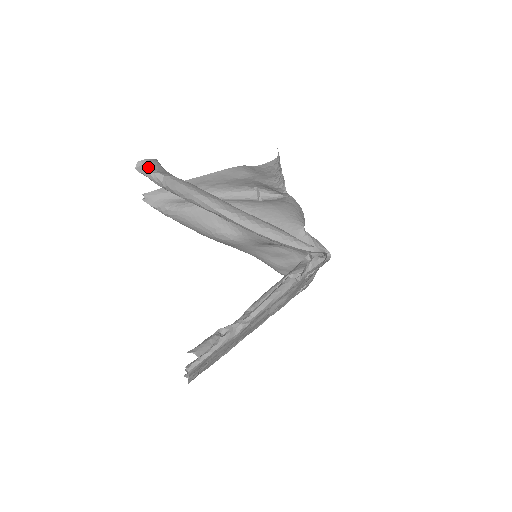
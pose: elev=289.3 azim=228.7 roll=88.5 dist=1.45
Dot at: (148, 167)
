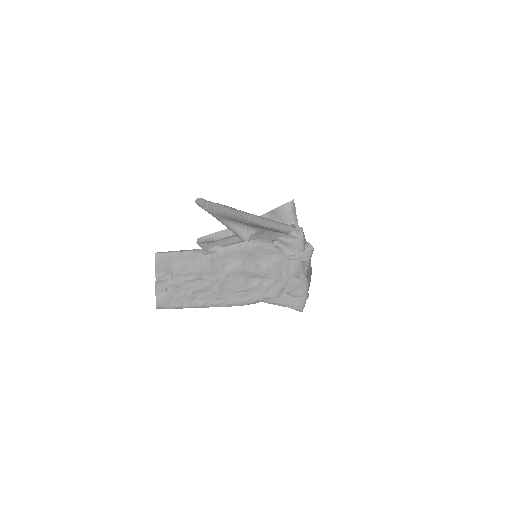
Dot at: occluded
